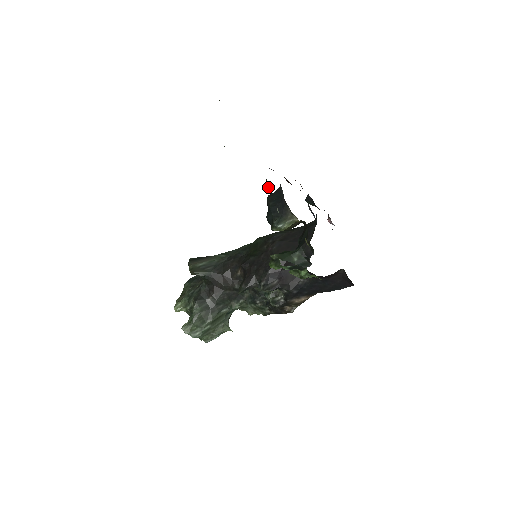
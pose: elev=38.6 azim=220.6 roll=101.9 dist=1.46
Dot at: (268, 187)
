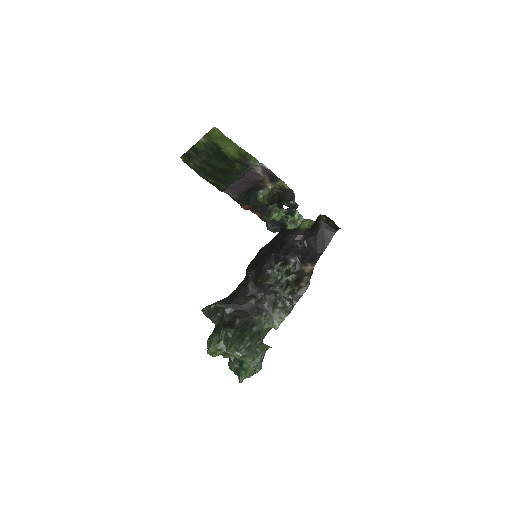
Dot at: (241, 172)
